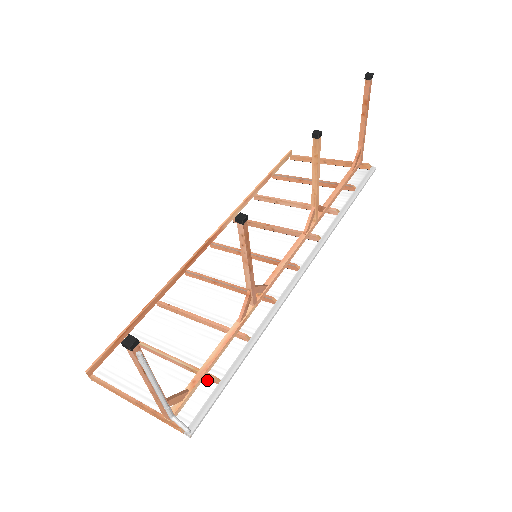
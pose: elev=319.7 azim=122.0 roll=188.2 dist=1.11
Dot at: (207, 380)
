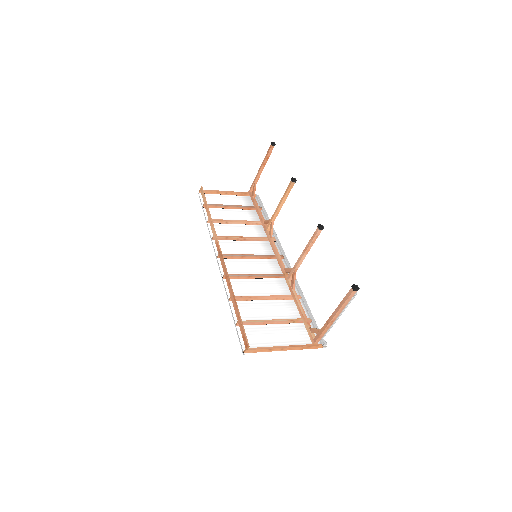
Dot at: (303, 323)
